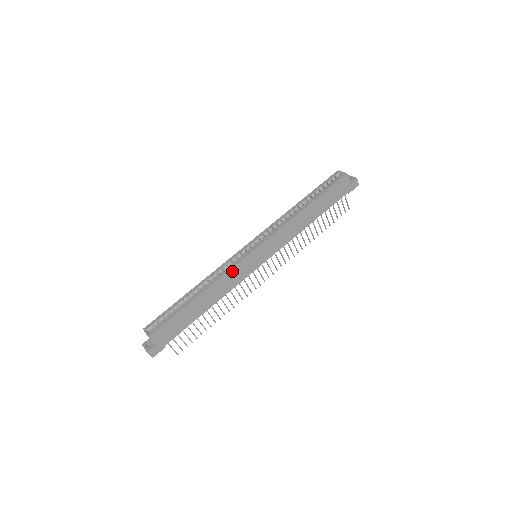
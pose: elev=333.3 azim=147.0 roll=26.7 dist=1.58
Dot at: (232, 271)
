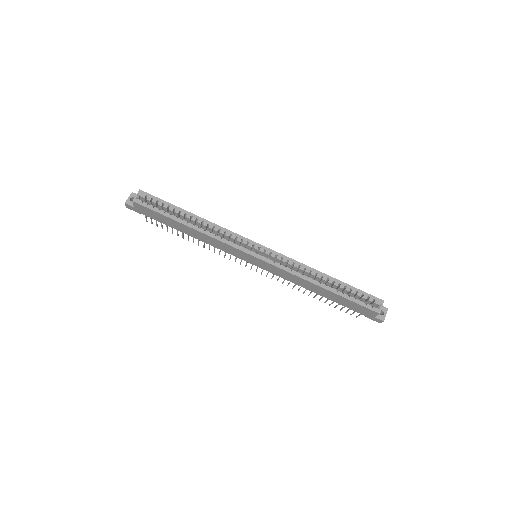
Dot at: (226, 245)
